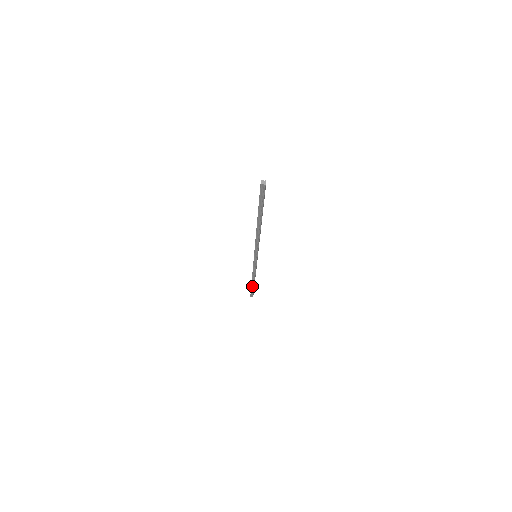
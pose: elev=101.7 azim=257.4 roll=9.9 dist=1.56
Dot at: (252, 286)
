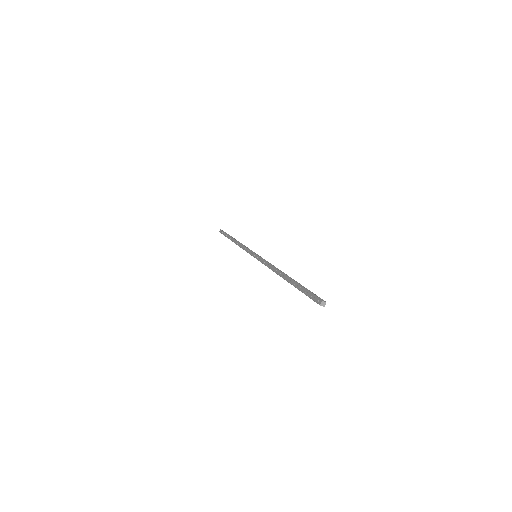
Dot at: (229, 238)
